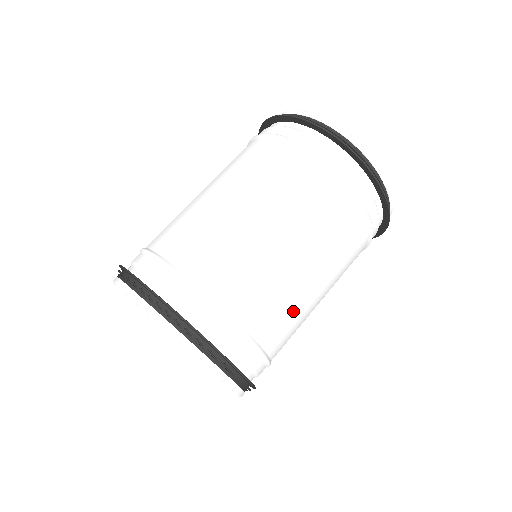
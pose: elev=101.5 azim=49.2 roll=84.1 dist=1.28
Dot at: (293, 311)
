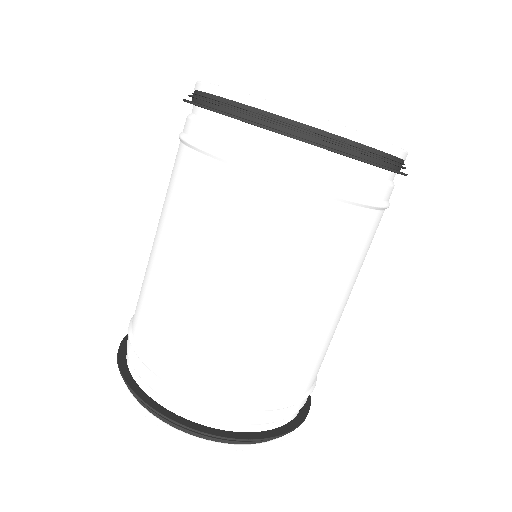
Dot at: (318, 350)
